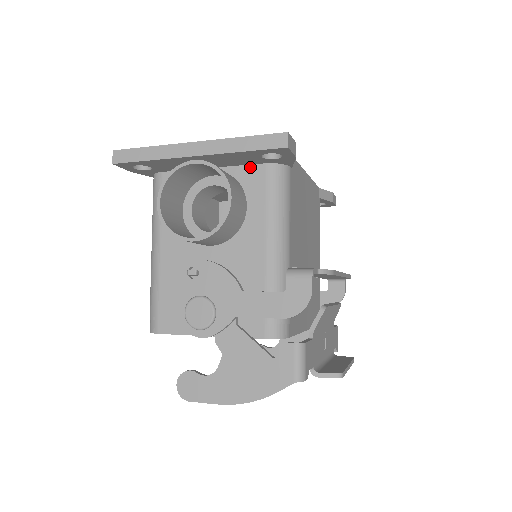
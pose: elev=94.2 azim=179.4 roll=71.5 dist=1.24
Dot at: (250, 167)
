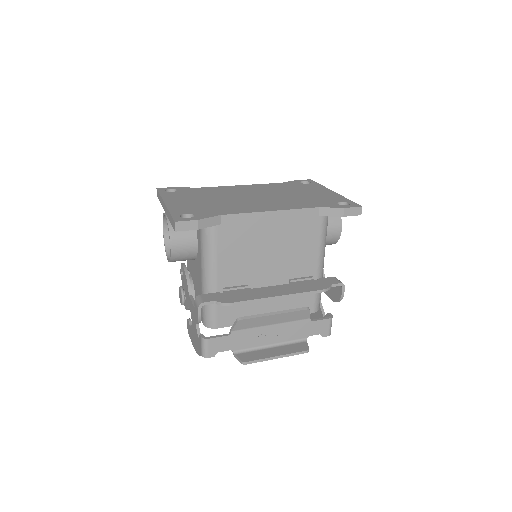
Dot at: occluded
